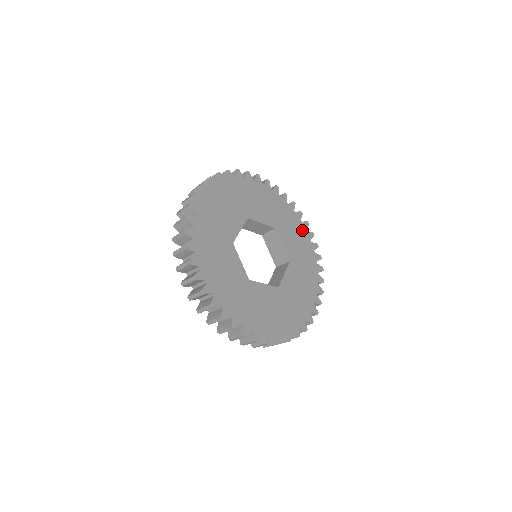
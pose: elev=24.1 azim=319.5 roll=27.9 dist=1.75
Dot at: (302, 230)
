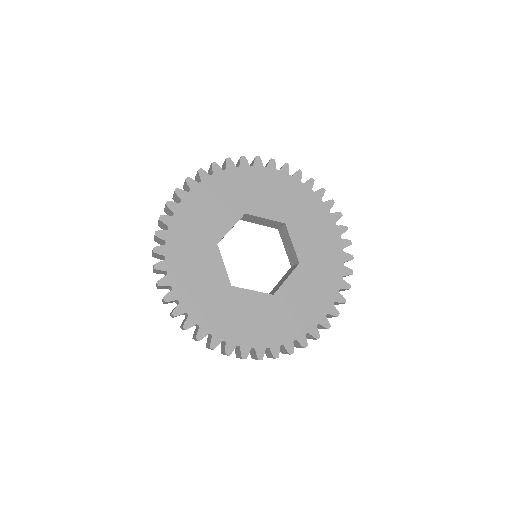
Dot at: (329, 224)
